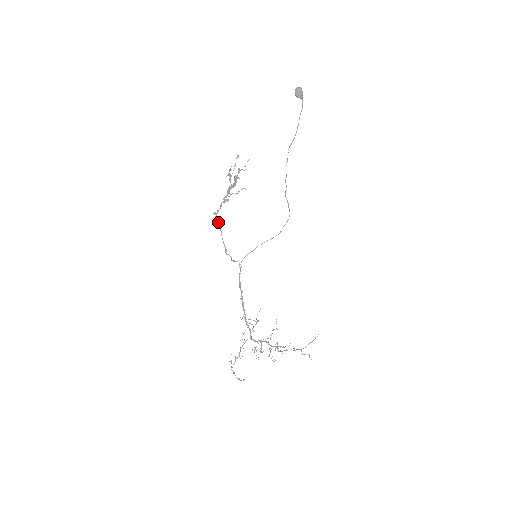
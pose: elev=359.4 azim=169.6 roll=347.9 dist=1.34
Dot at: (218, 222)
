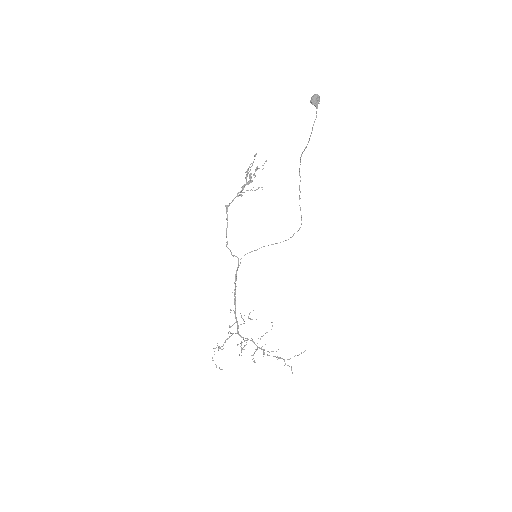
Dot at: (227, 215)
